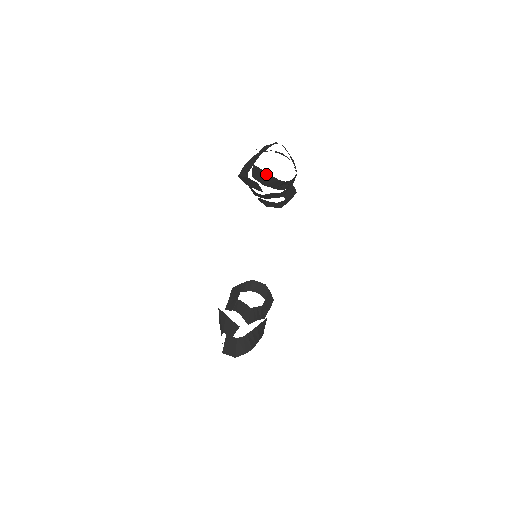
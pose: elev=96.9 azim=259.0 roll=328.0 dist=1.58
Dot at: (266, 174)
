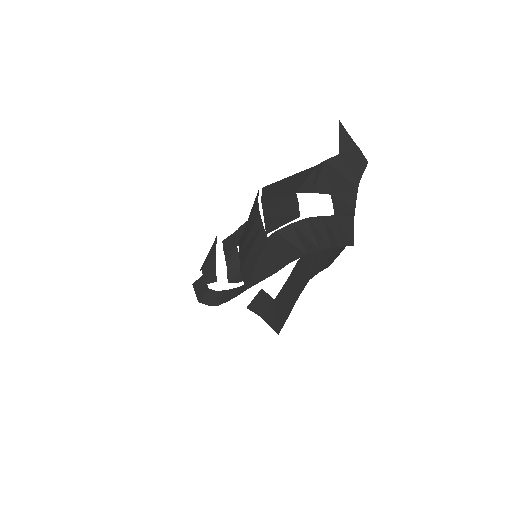
Dot at: occluded
